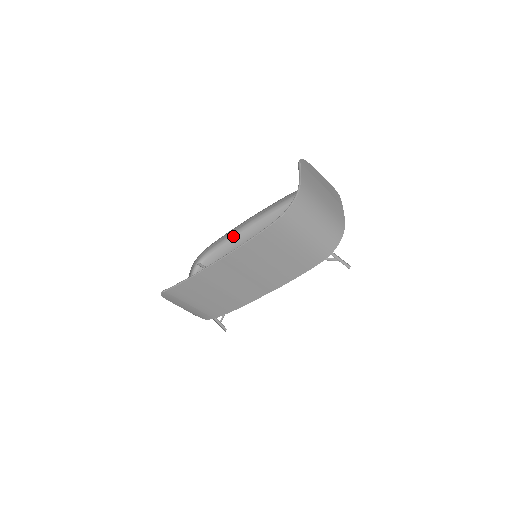
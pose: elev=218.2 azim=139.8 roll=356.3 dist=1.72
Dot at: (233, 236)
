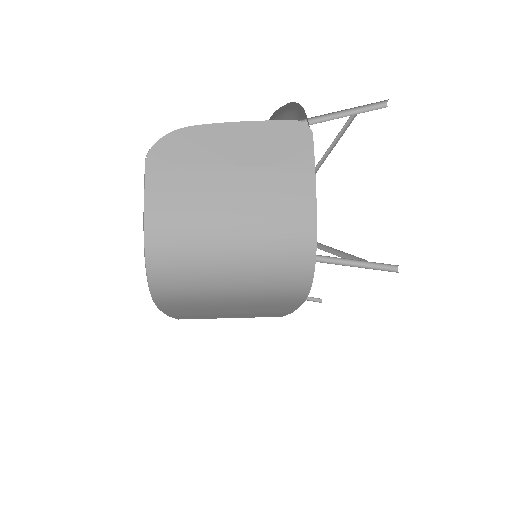
Dot at: occluded
